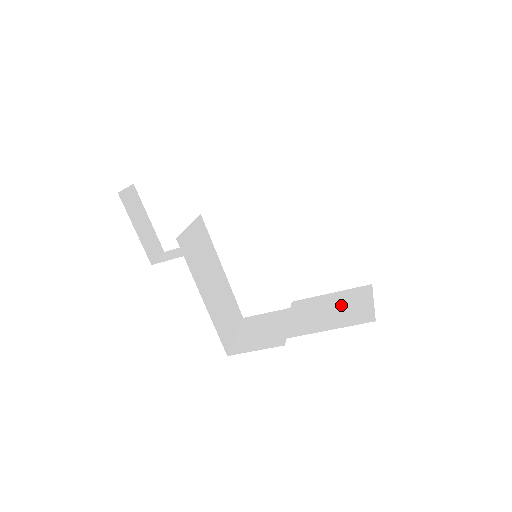
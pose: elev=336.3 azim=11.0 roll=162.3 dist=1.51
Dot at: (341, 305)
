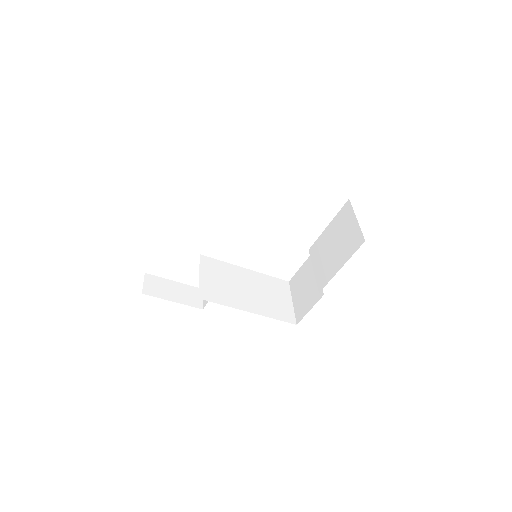
Dot at: (339, 236)
